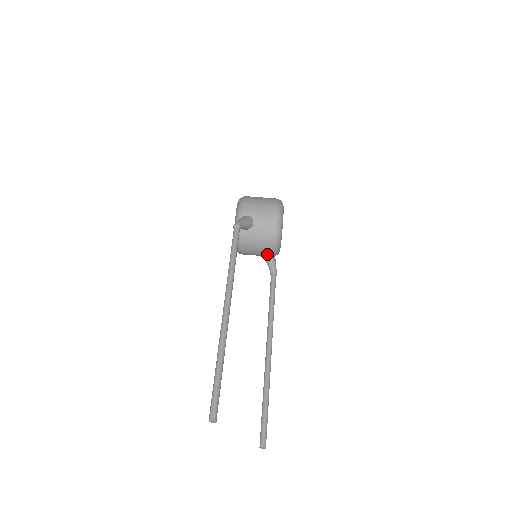
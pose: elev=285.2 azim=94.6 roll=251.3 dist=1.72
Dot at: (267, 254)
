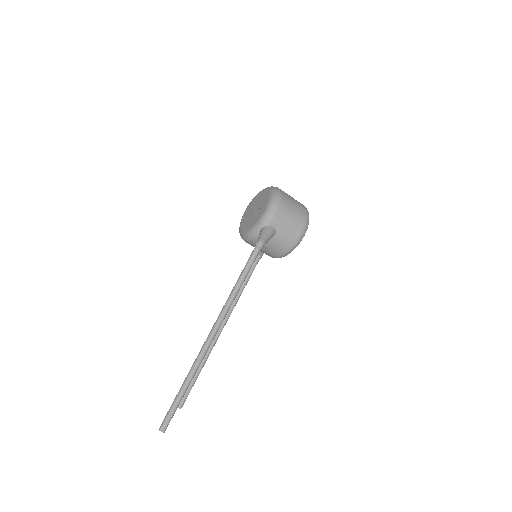
Dot at: occluded
